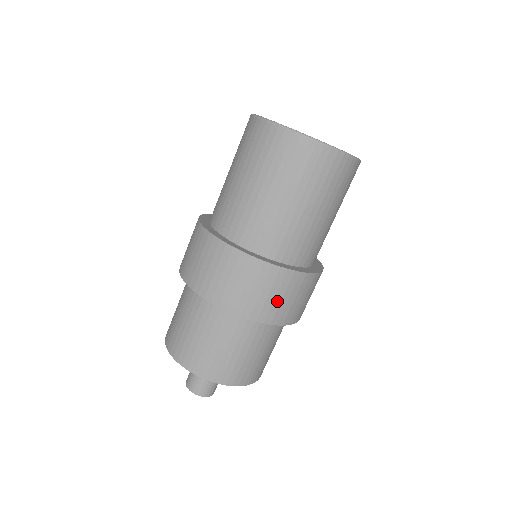
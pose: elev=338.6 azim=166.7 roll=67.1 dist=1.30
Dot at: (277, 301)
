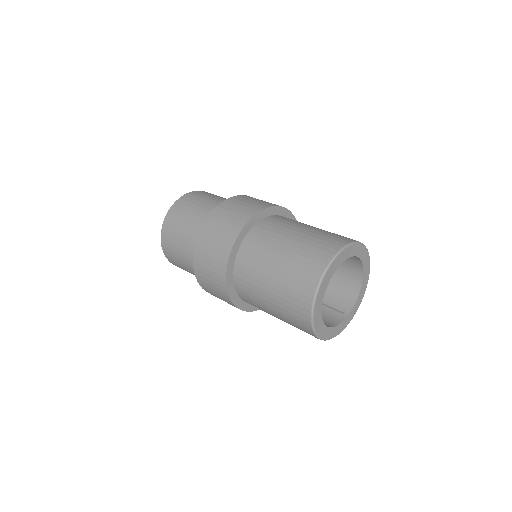
Dot at: (215, 294)
